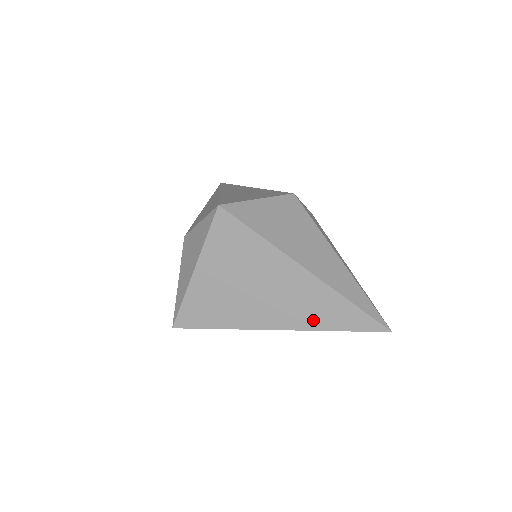
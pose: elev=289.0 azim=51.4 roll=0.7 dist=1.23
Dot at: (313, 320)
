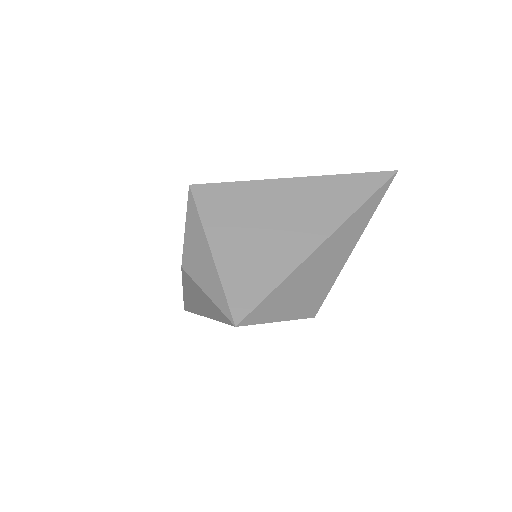
Dot at: (340, 209)
